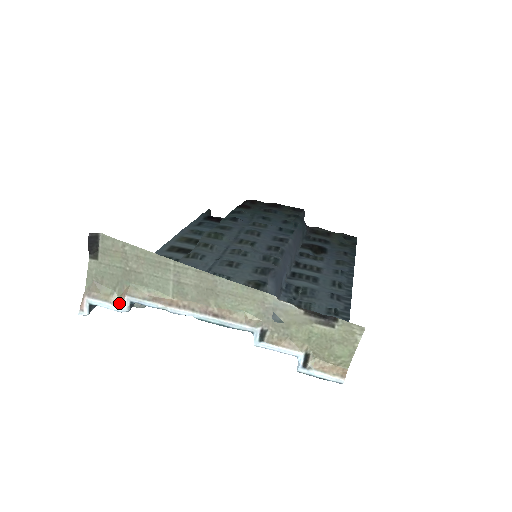
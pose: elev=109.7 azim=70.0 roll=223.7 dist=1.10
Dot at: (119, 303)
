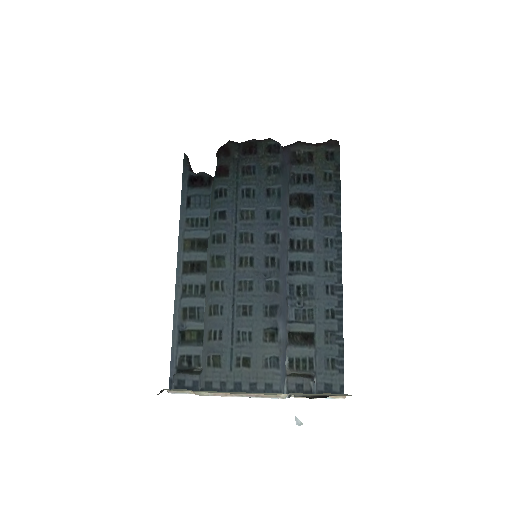
Dot at: (192, 393)
